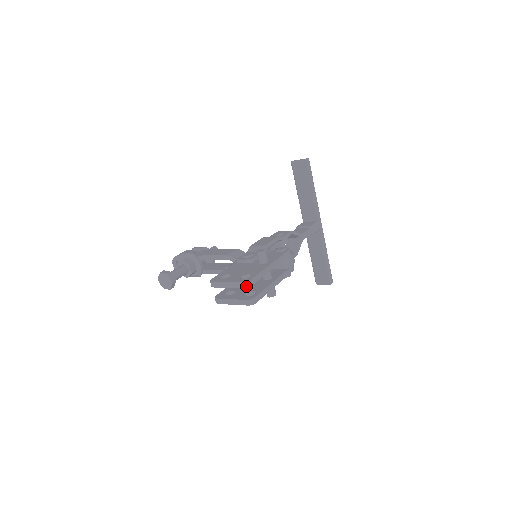
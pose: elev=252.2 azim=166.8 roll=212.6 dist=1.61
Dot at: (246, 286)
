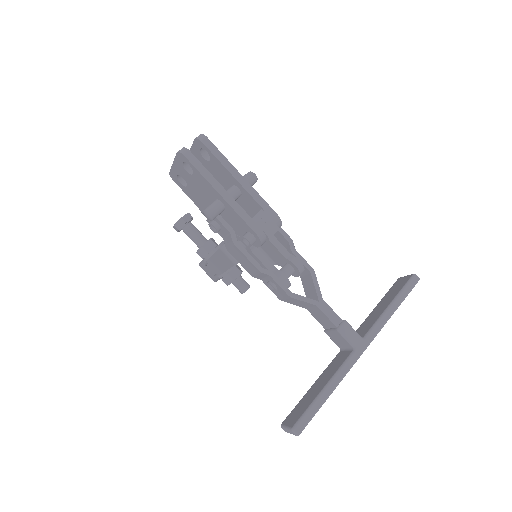
Dot at: (198, 137)
